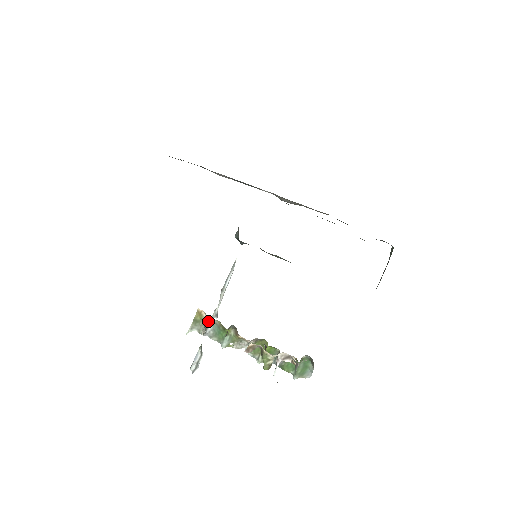
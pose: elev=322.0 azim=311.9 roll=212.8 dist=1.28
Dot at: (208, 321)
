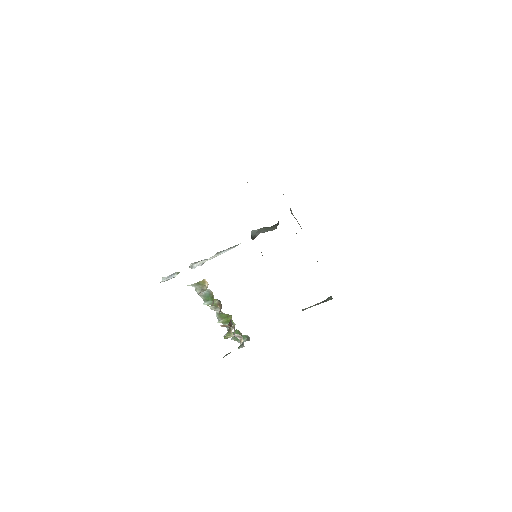
Dot at: (206, 289)
